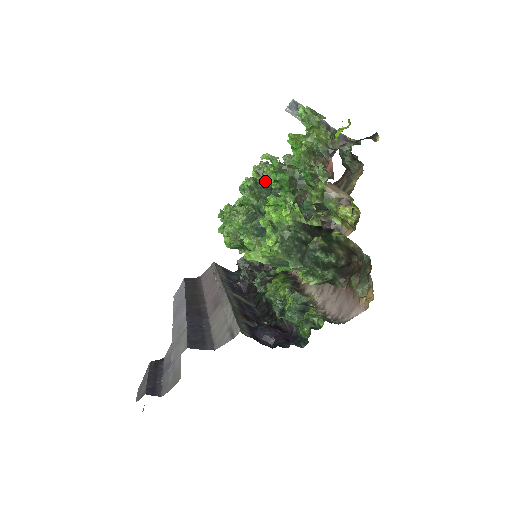
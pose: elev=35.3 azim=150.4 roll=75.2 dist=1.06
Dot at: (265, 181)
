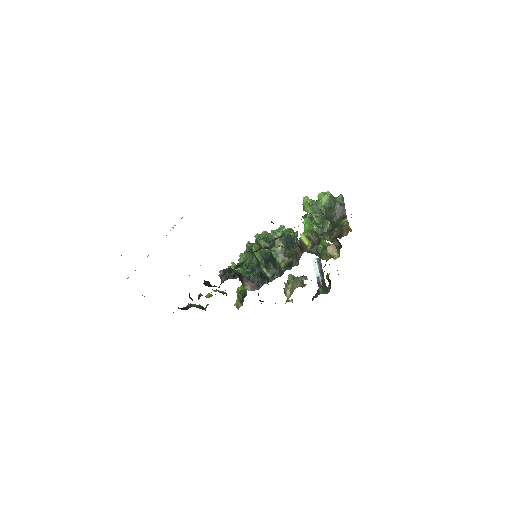
Dot at: occluded
